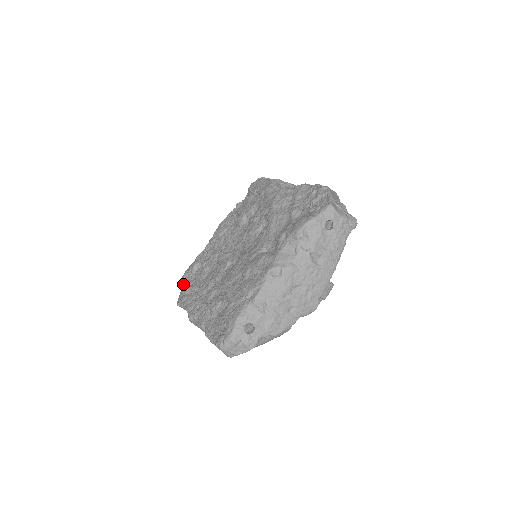
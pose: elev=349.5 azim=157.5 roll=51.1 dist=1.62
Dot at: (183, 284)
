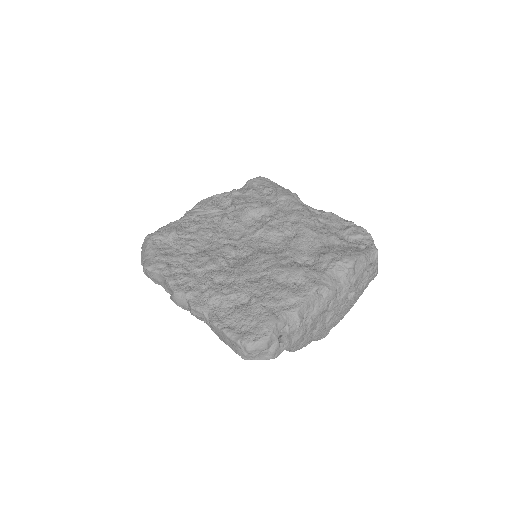
Dot at: (153, 246)
